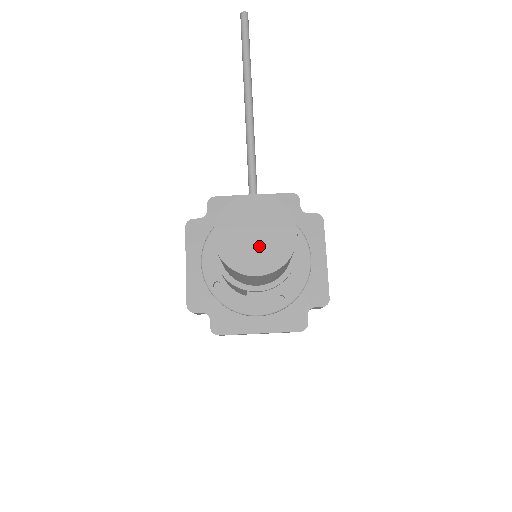
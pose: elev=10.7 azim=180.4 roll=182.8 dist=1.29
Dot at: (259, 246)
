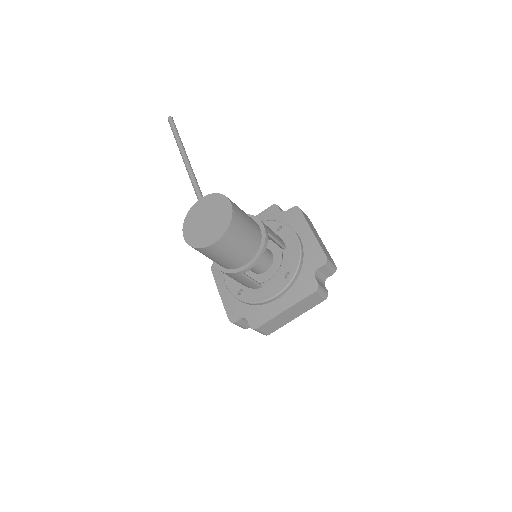
Dot at: (211, 225)
